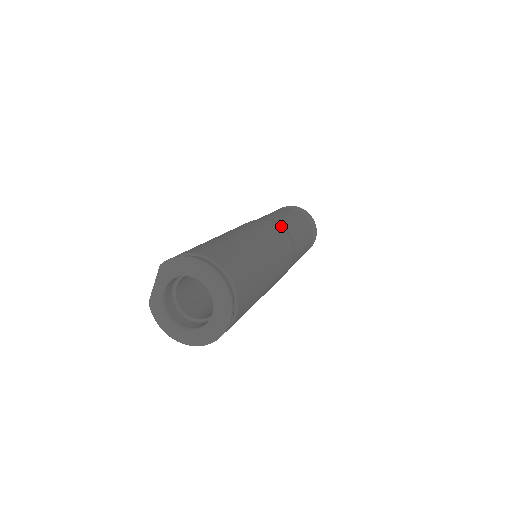
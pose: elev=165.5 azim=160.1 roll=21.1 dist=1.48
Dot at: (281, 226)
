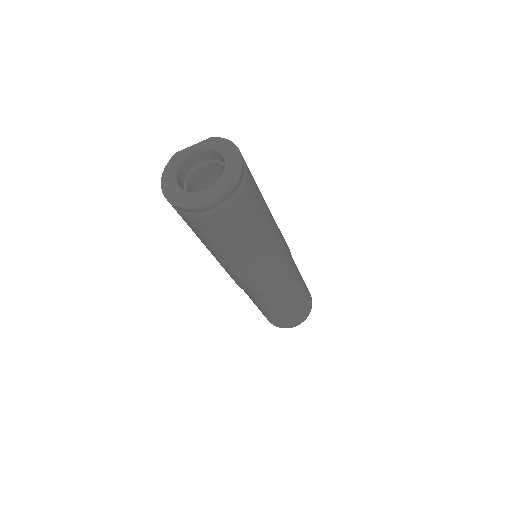
Dot at: occluded
